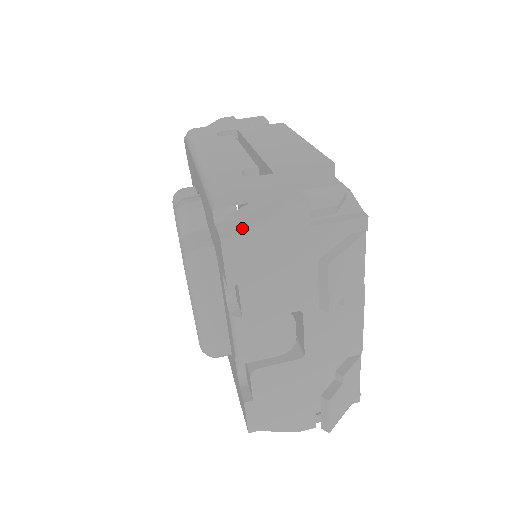
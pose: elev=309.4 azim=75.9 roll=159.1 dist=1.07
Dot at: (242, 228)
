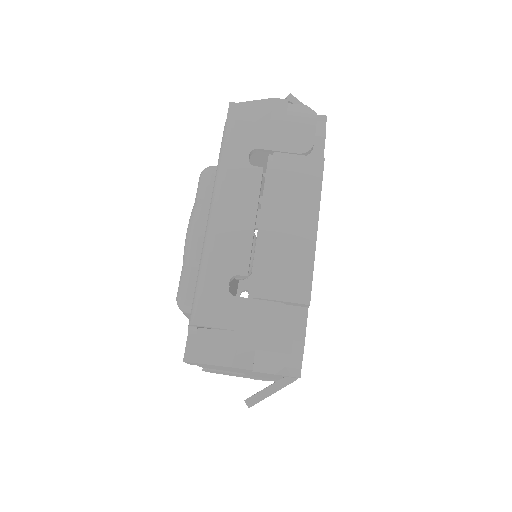
Dot at: (200, 361)
